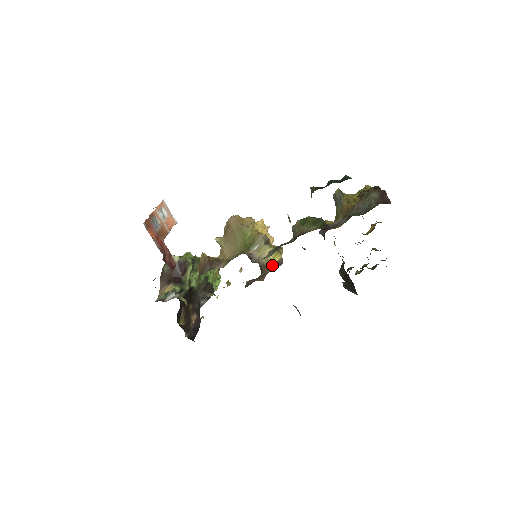
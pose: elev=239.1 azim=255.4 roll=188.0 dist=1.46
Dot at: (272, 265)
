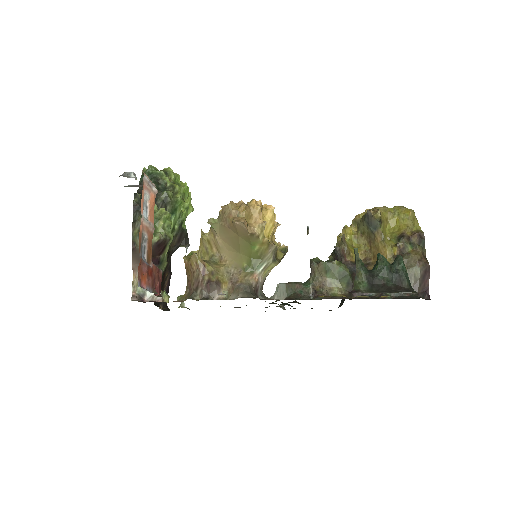
Dot at: occluded
